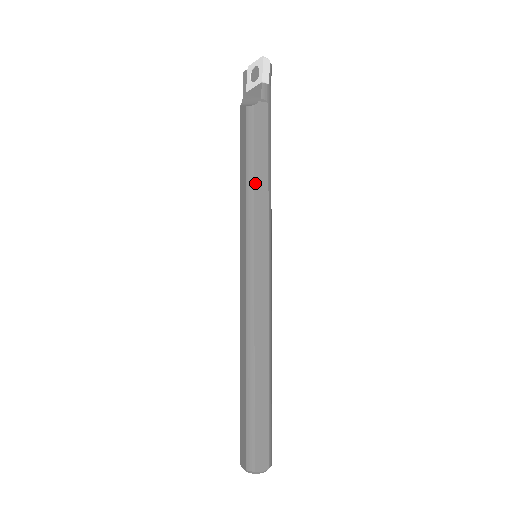
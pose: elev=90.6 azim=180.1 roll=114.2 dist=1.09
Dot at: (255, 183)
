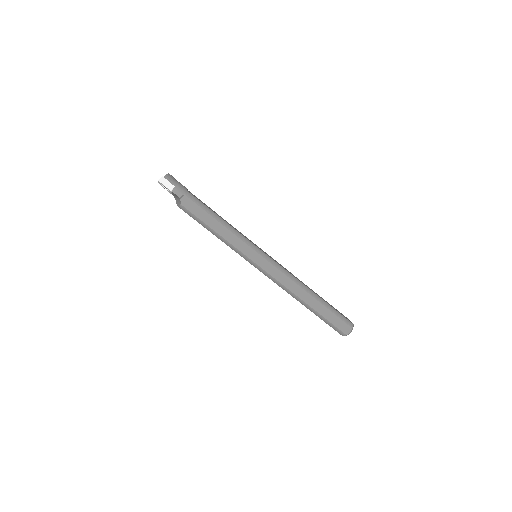
Dot at: (220, 234)
